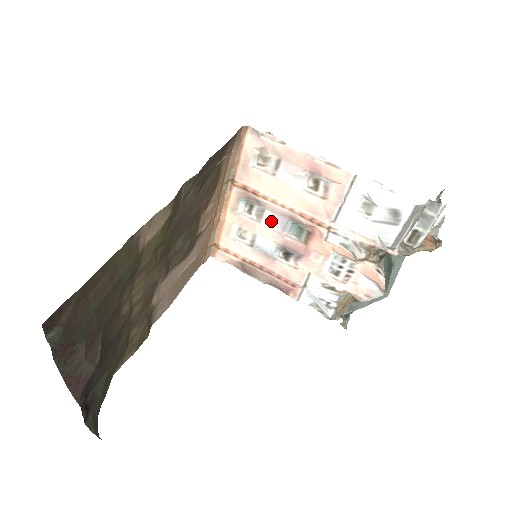
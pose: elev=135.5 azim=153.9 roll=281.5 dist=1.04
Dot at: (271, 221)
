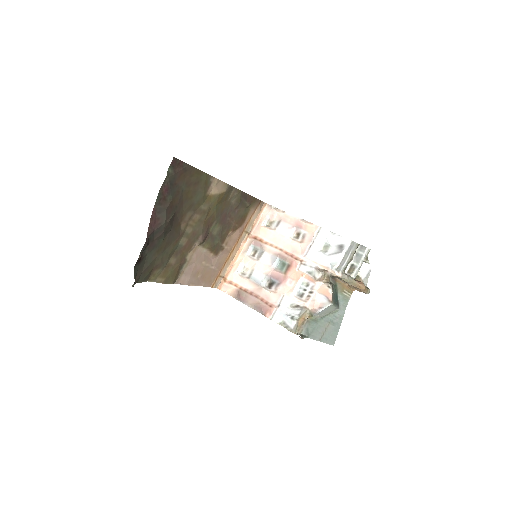
Dot at: (266, 259)
